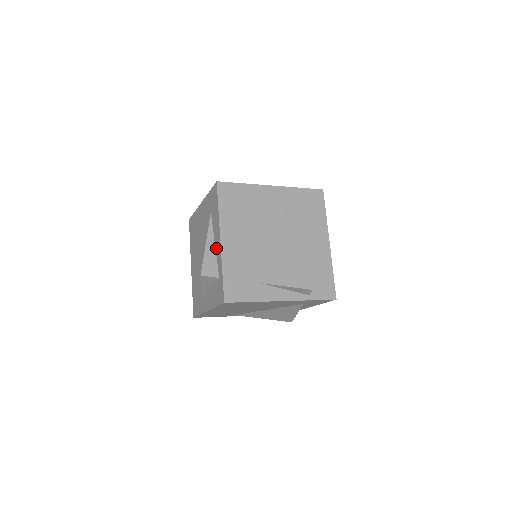
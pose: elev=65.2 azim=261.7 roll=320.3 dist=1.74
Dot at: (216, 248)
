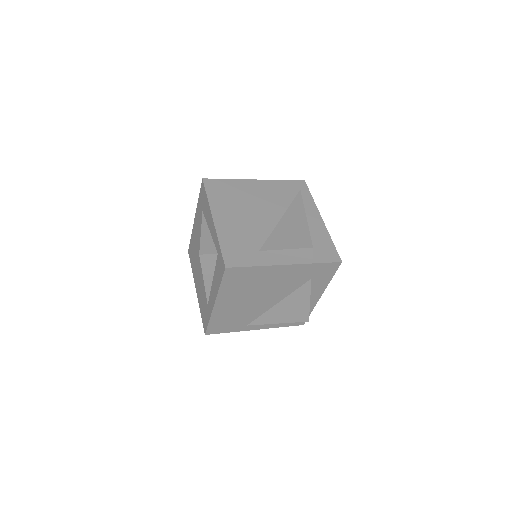
Dot at: (211, 232)
